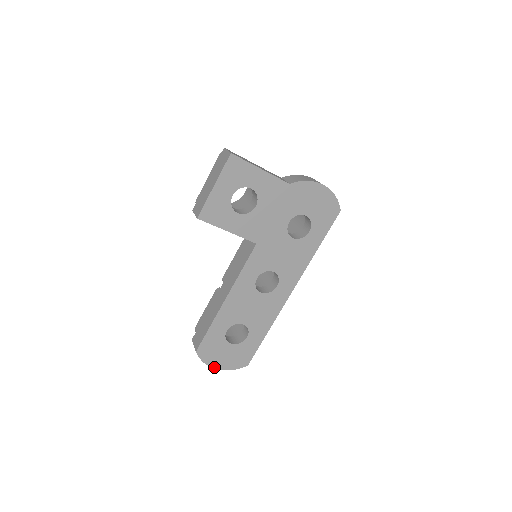
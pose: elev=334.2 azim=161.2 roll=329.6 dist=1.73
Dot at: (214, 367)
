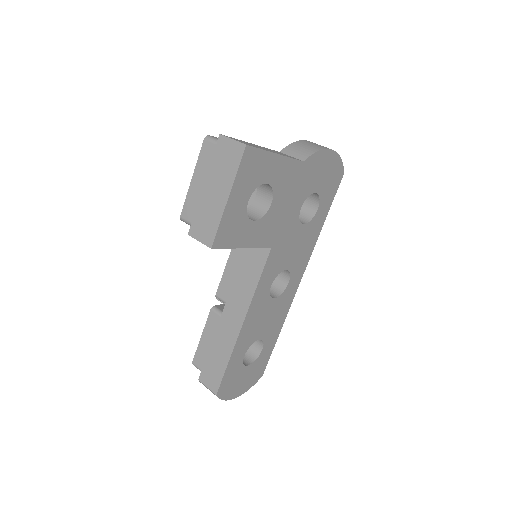
Dot at: (233, 398)
